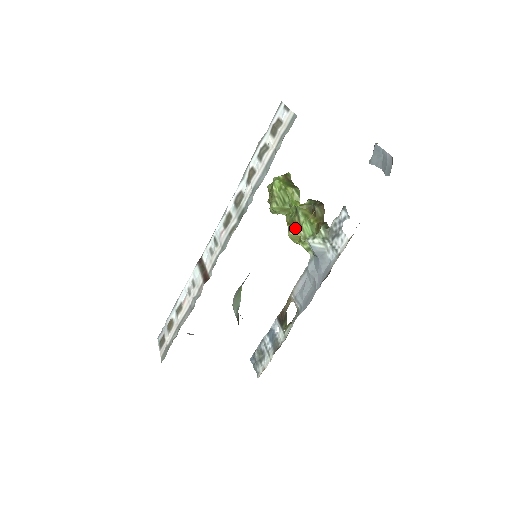
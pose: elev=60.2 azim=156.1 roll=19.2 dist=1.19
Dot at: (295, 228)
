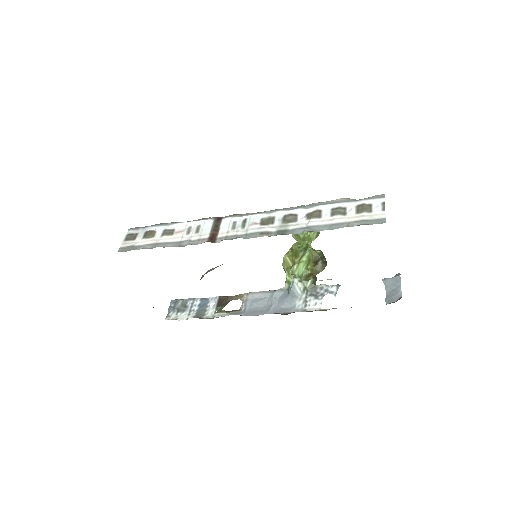
Dot at: (293, 258)
